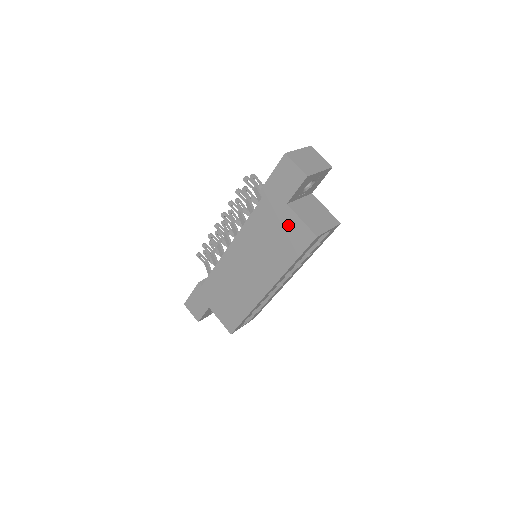
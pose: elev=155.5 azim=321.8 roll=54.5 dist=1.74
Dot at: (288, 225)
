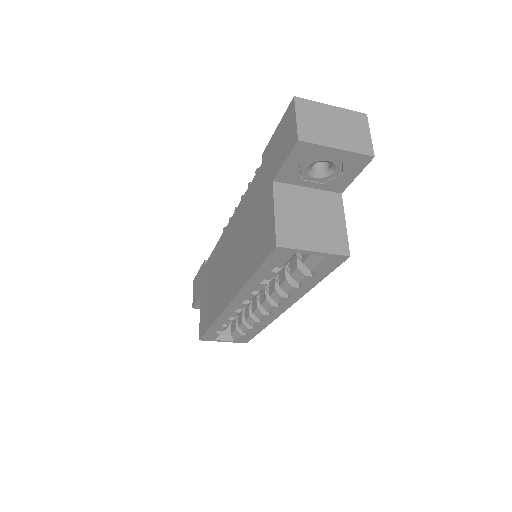
Dot at: (264, 215)
